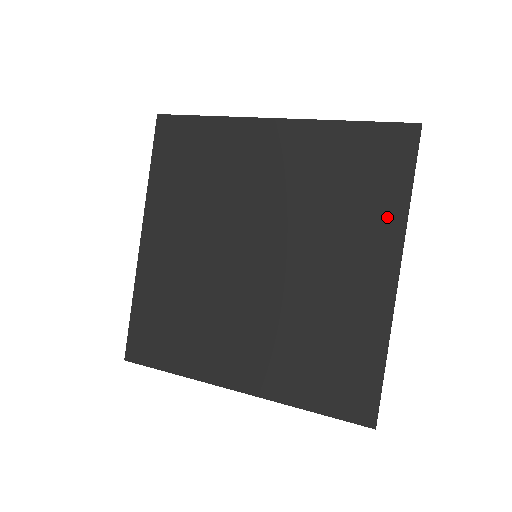
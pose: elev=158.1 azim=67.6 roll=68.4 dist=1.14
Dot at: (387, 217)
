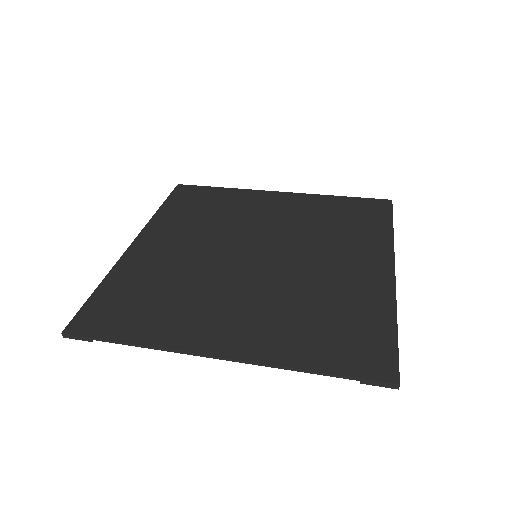
Dot at: (377, 237)
